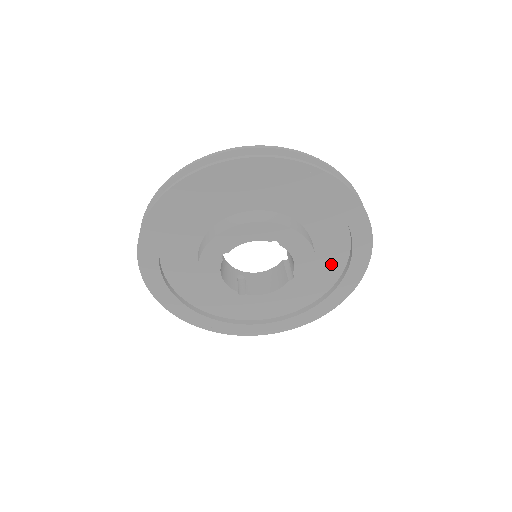
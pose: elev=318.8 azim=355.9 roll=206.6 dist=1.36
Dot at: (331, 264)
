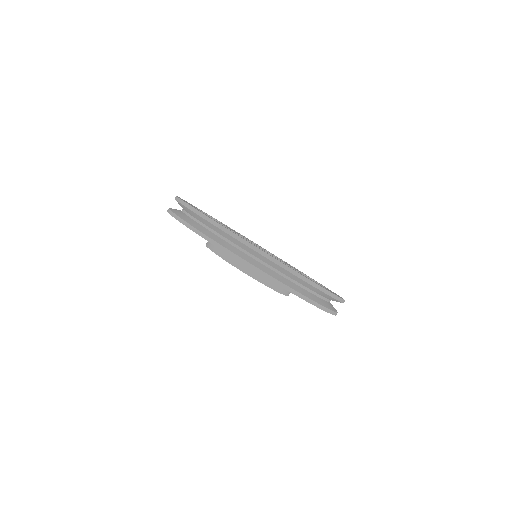
Dot at: occluded
